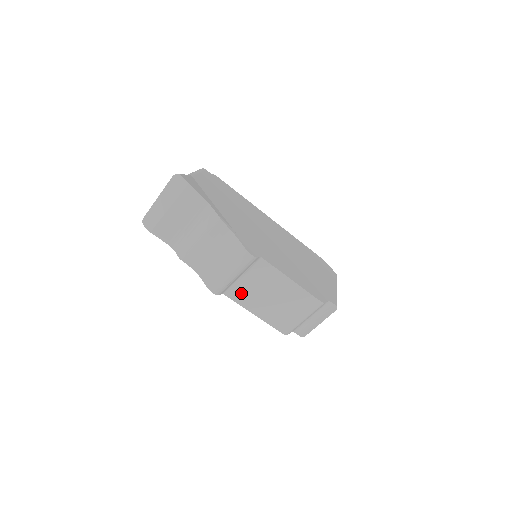
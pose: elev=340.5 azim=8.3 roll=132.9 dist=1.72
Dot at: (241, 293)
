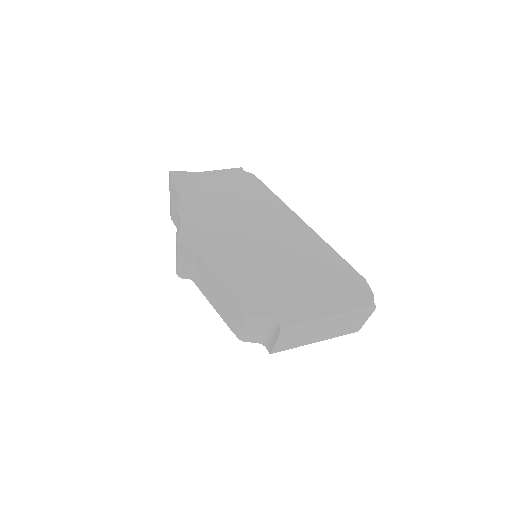
Dot at: (199, 282)
